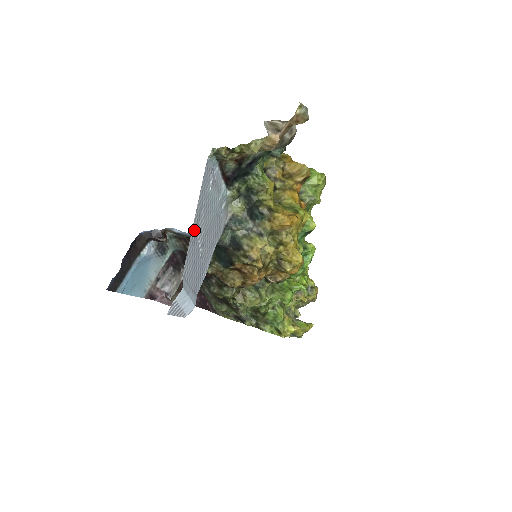
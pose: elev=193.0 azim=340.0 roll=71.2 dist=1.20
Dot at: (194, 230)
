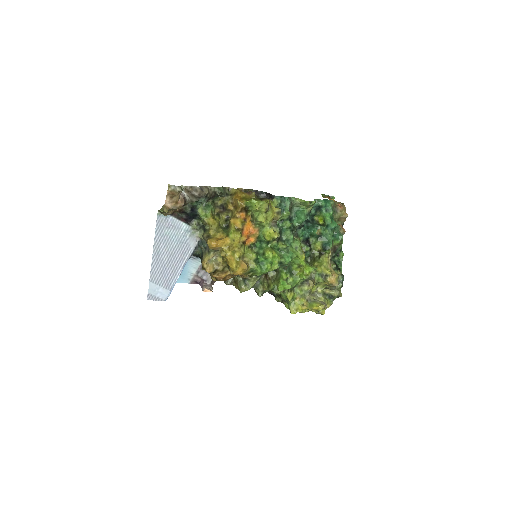
Dot at: (155, 256)
